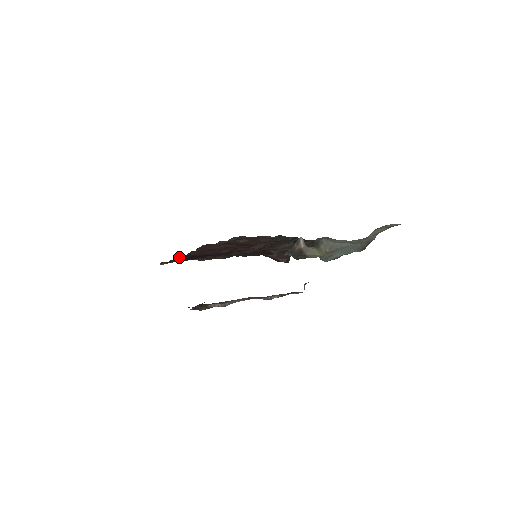
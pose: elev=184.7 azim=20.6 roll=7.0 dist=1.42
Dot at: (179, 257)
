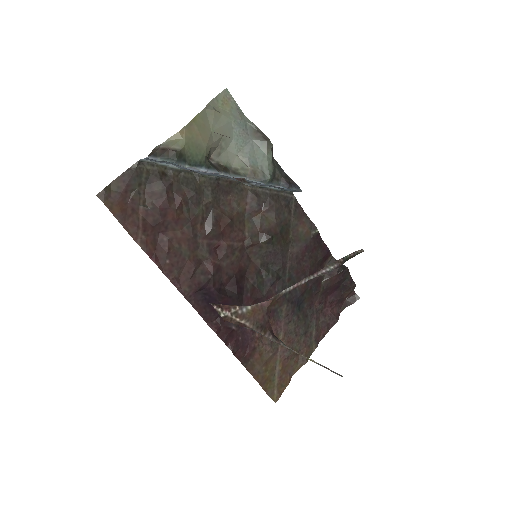
Dot at: (210, 325)
